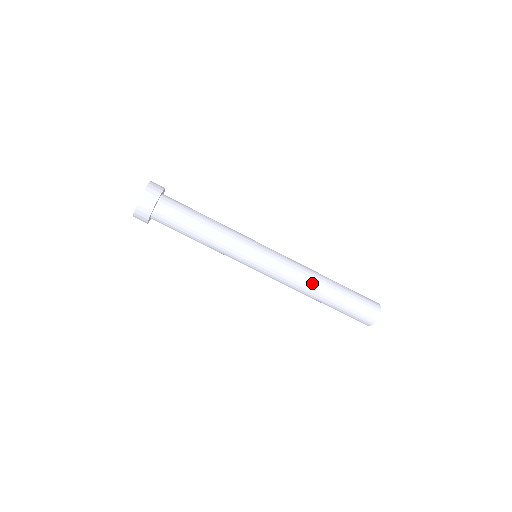
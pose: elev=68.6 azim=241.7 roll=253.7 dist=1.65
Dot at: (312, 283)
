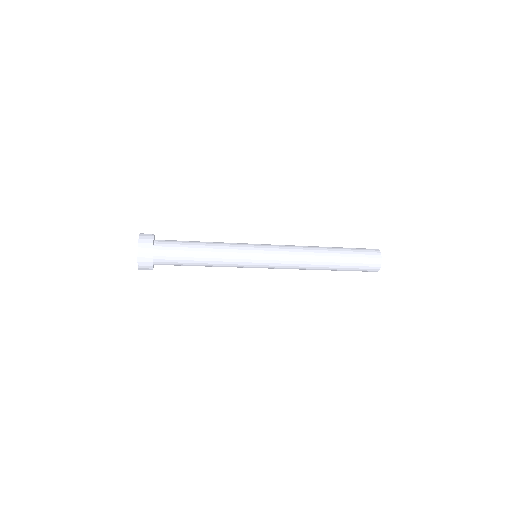
Dot at: (309, 269)
